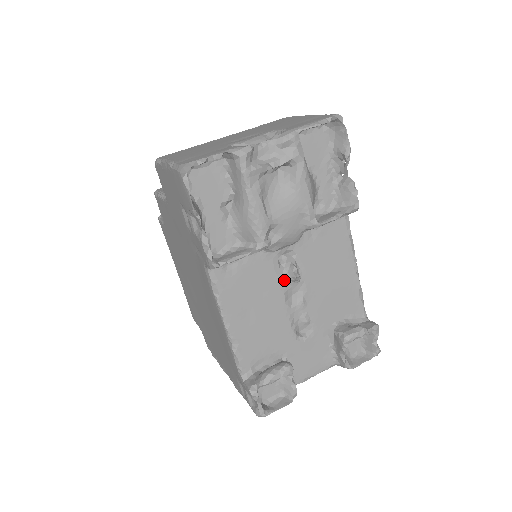
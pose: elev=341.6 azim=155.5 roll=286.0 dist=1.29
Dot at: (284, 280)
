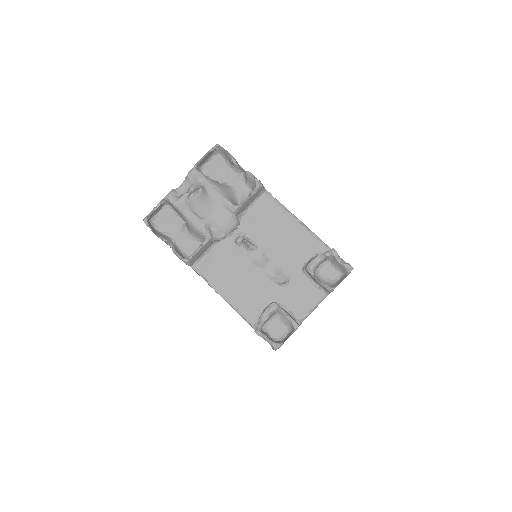
Dot at: (246, 253)
